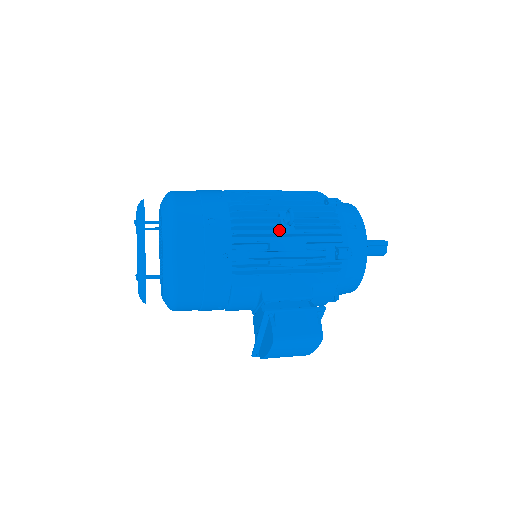
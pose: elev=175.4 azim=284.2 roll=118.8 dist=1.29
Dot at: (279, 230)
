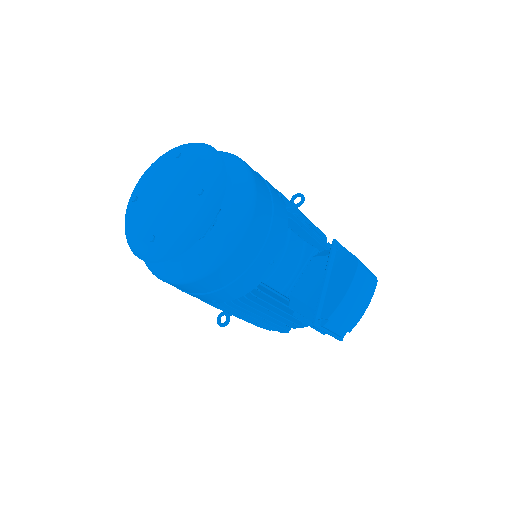
Dot at: occluded
